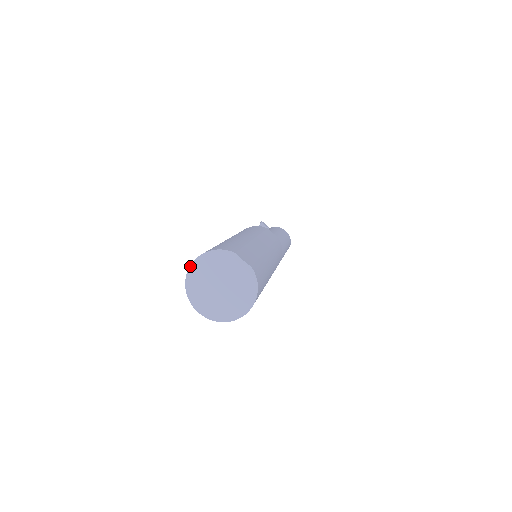
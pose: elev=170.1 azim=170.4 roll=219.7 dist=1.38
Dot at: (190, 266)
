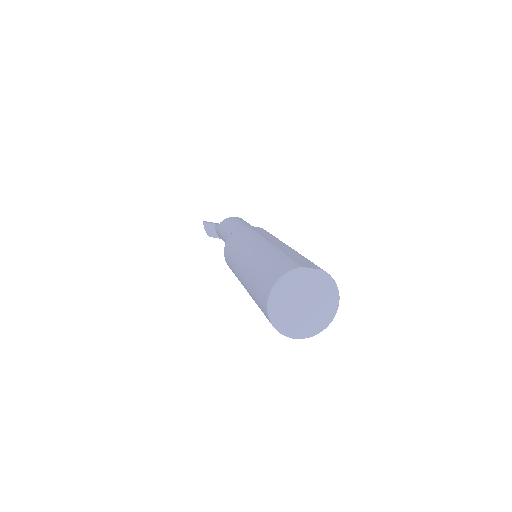
Dot at: (268, 304)
